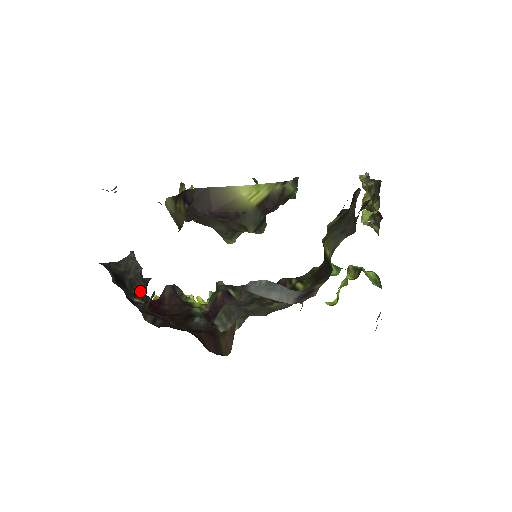
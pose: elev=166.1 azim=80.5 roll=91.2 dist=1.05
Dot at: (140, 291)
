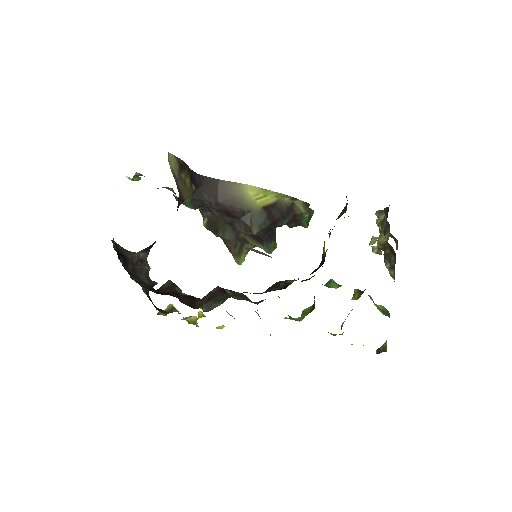
Dot at: occluded
